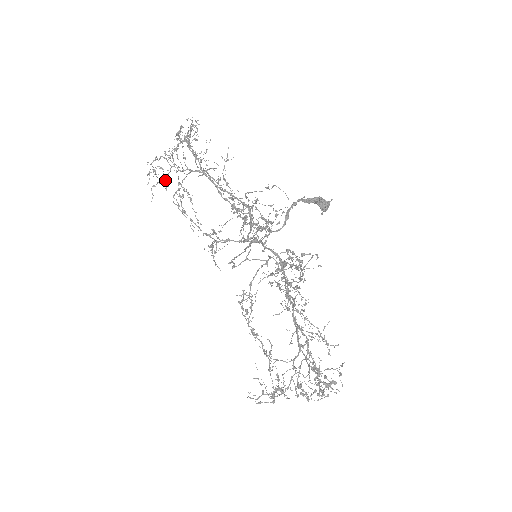
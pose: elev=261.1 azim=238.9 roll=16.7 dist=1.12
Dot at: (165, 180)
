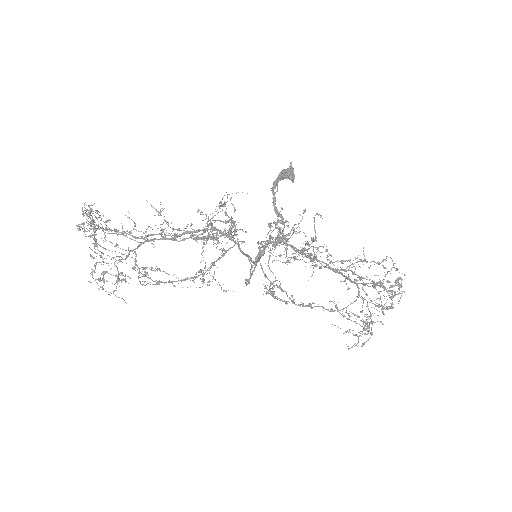
Dot at: (117, 277)
